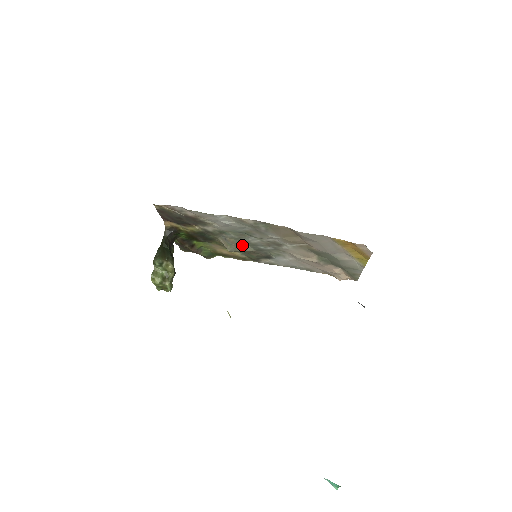
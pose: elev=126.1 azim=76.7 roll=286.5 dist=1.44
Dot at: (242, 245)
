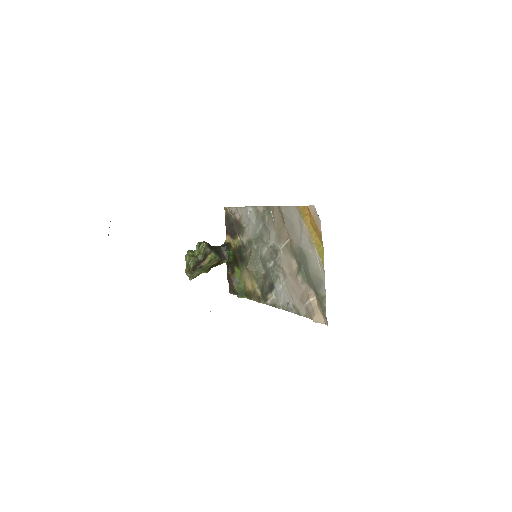
Dot at: (258, 262)
